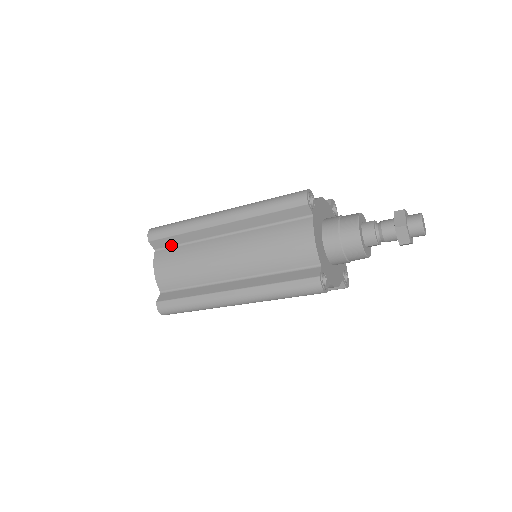
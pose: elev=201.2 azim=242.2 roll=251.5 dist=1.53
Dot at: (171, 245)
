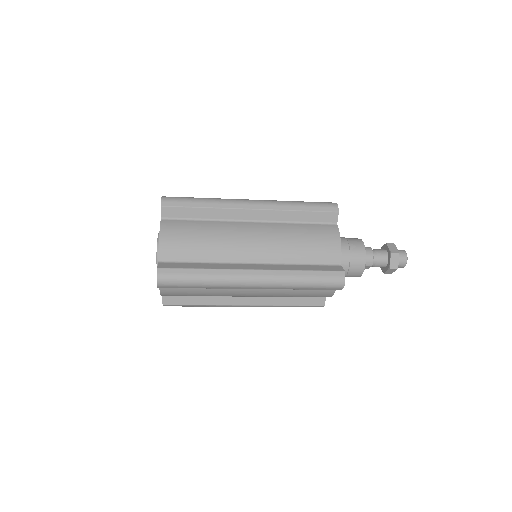
Dot at: (184, 217)
